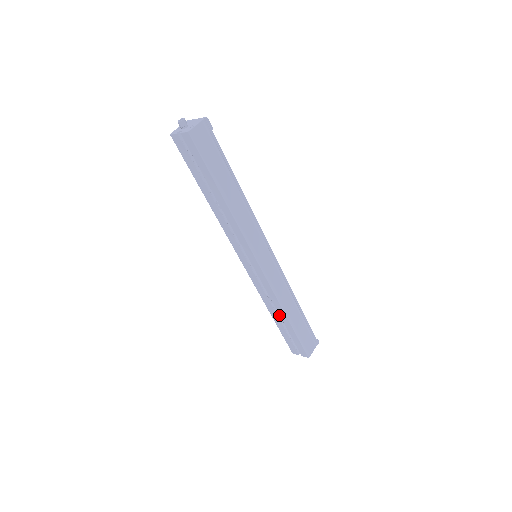
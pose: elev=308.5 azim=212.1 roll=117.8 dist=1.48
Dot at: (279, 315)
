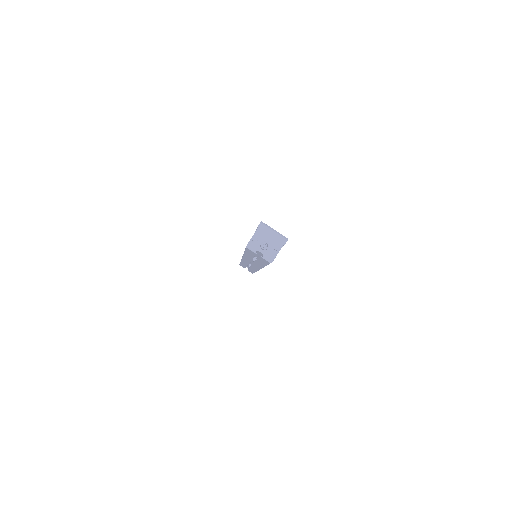
Dot at: occluded
